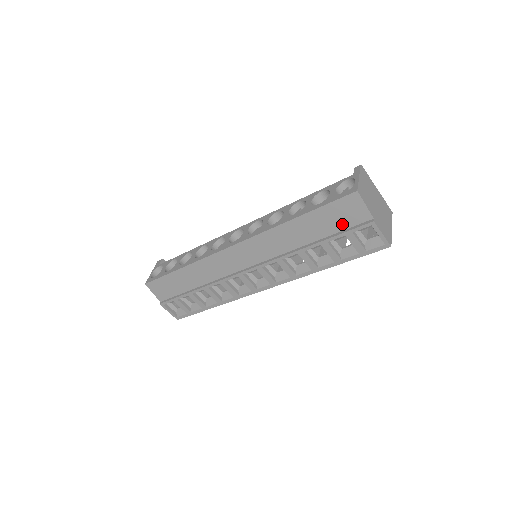
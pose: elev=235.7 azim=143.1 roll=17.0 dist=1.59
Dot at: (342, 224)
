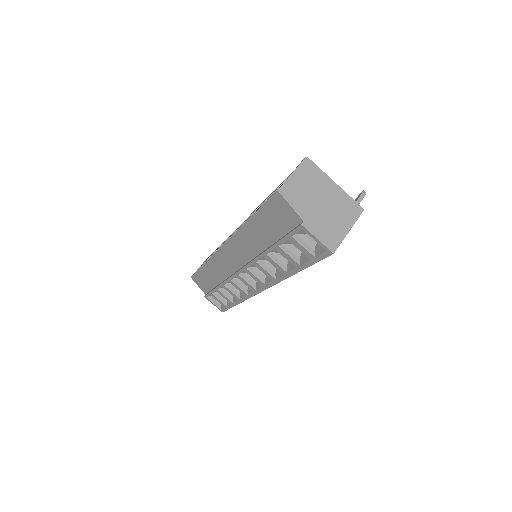
Dot at: (283, 227)
